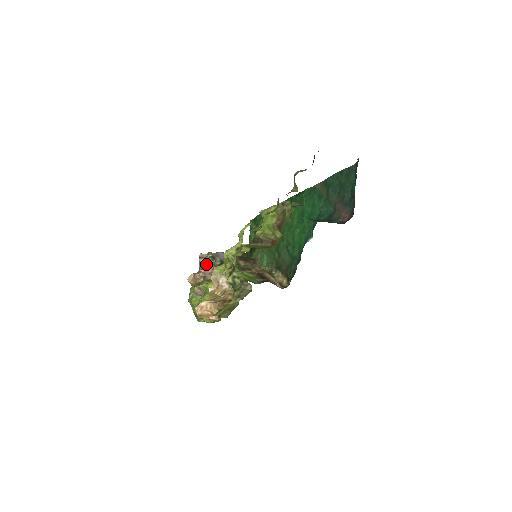
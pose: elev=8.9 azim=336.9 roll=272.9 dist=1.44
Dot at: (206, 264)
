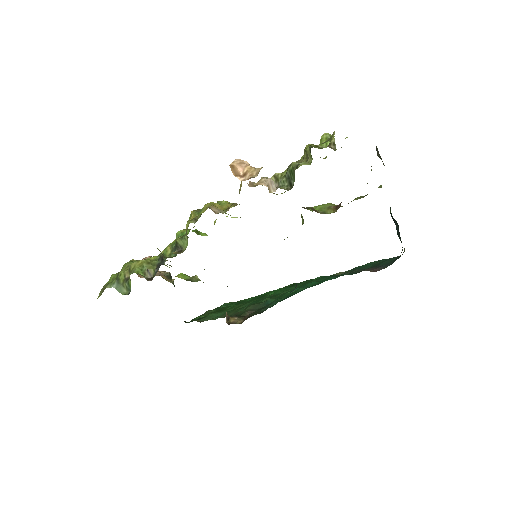
Dot at: occluded
